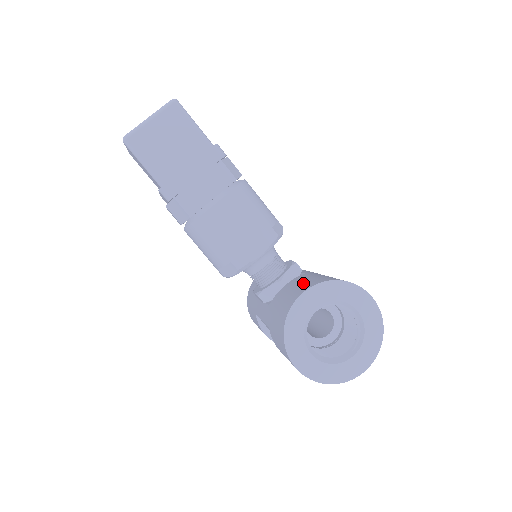
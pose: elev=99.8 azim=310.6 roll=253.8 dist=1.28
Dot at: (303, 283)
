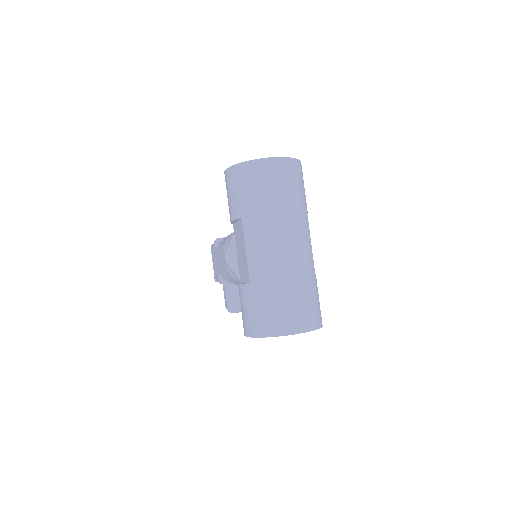
Dot at: occluded
